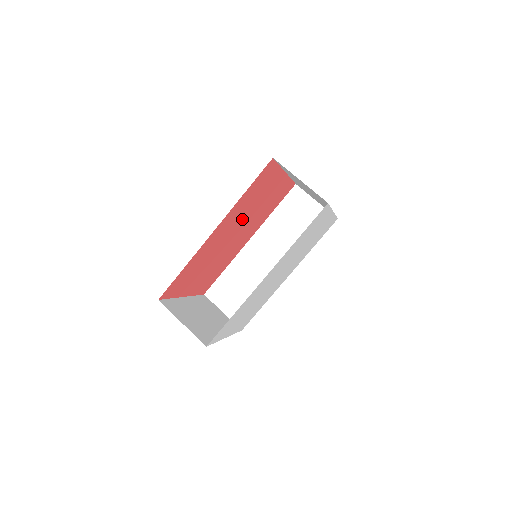
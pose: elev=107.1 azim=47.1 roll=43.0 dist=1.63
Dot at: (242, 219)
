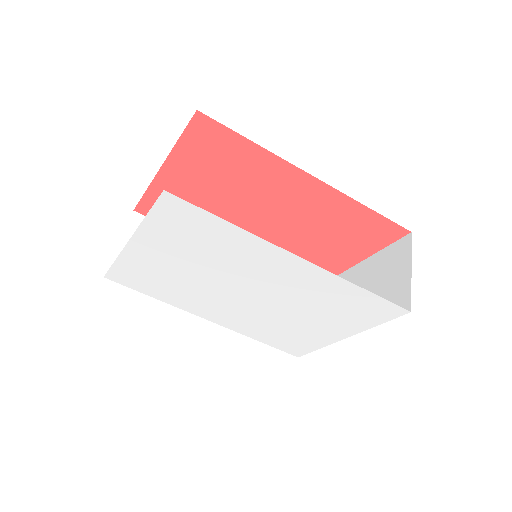
Dot at: (298, 224)
